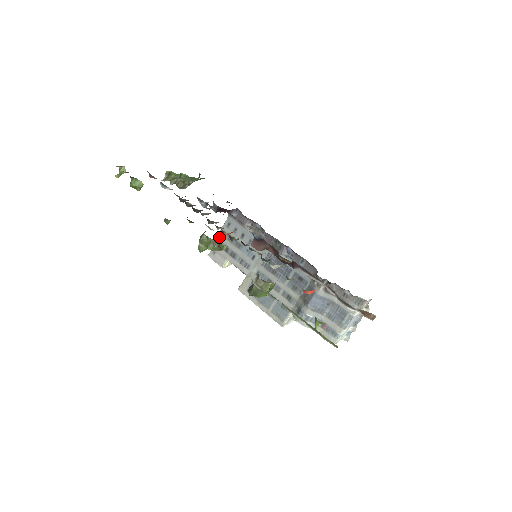
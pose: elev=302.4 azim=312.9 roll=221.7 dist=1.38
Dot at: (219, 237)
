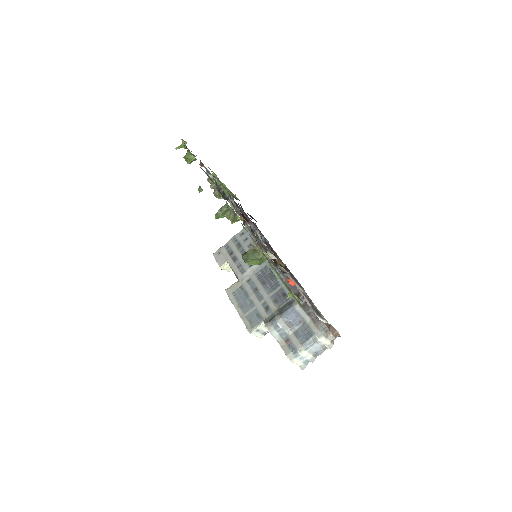
Dot at: (229, 241)
